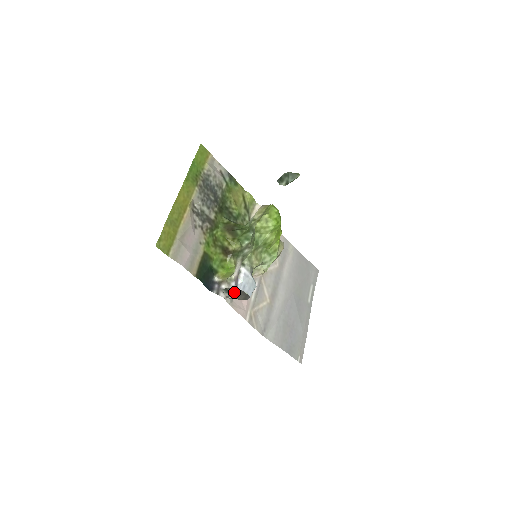
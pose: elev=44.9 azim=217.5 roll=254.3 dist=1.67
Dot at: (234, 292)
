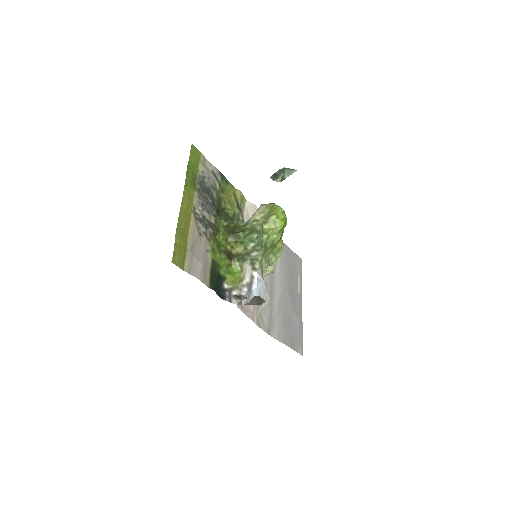
Dot at: (246, 297)
